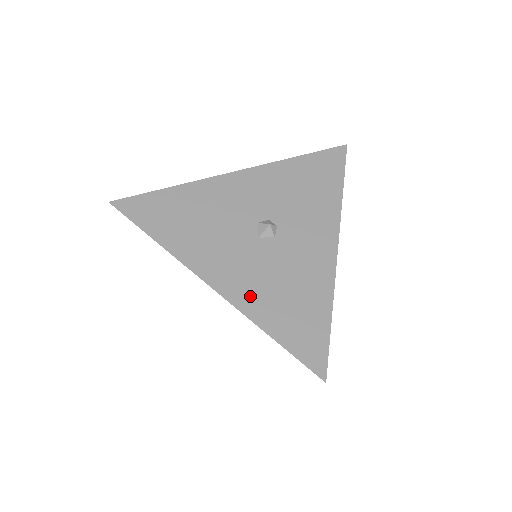
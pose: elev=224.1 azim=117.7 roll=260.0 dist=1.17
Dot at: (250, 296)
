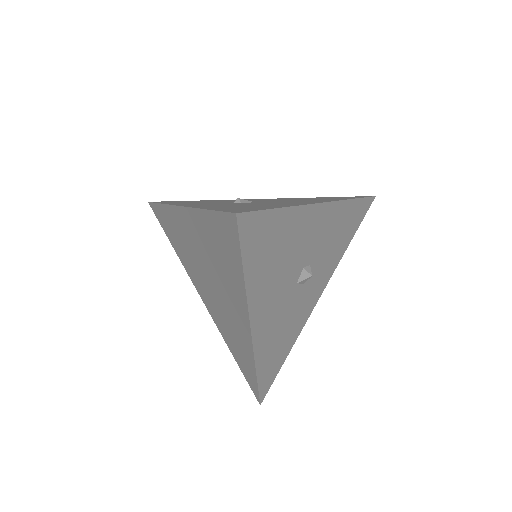
Dot at: (265, 341)
